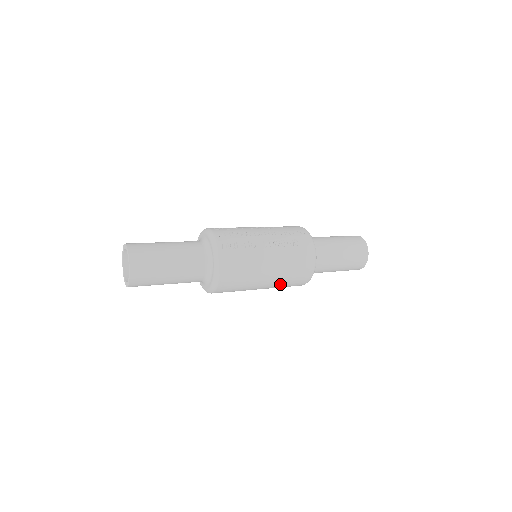
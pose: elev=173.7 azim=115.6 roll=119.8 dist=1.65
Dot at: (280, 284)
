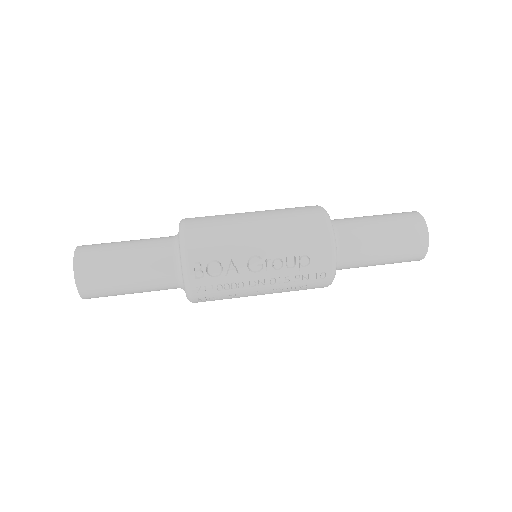
Dot at: occluded
